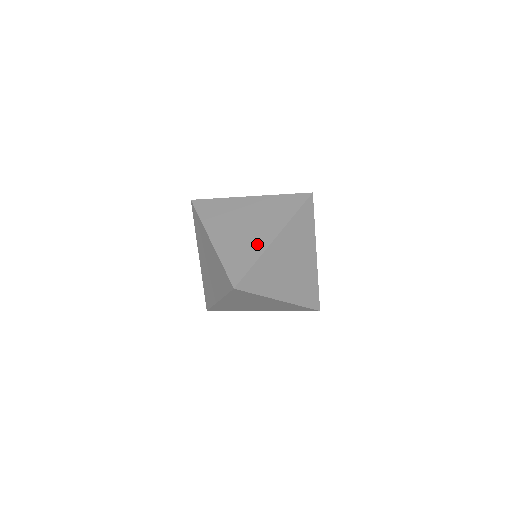
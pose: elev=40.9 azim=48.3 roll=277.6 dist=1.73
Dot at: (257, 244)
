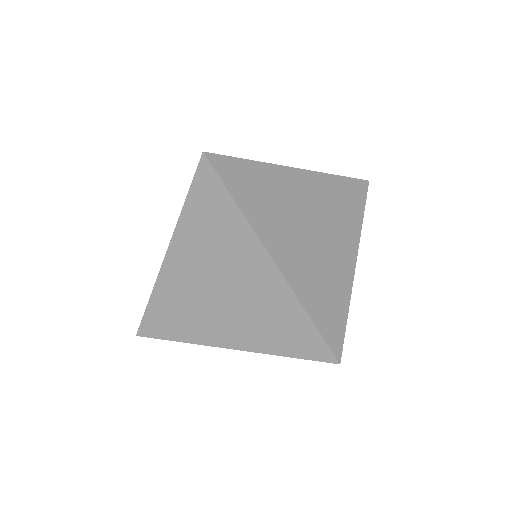
Dot at: (340, 273)
